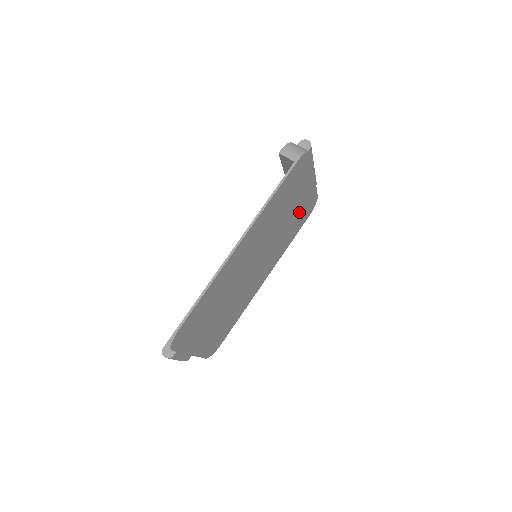
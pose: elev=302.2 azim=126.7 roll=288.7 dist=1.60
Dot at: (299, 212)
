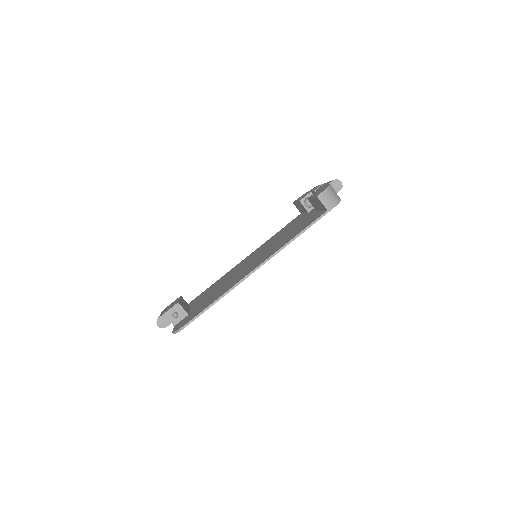
Dot at: occluded
